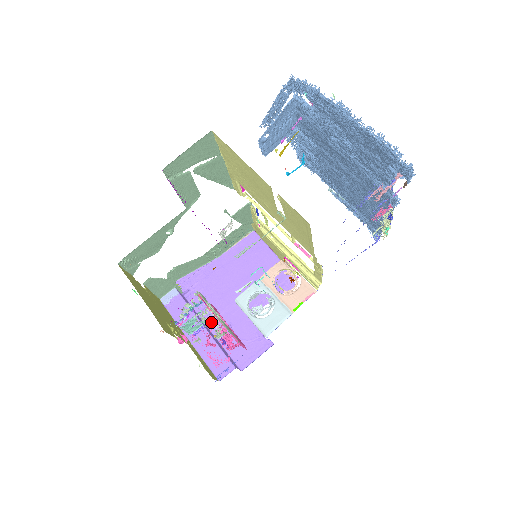
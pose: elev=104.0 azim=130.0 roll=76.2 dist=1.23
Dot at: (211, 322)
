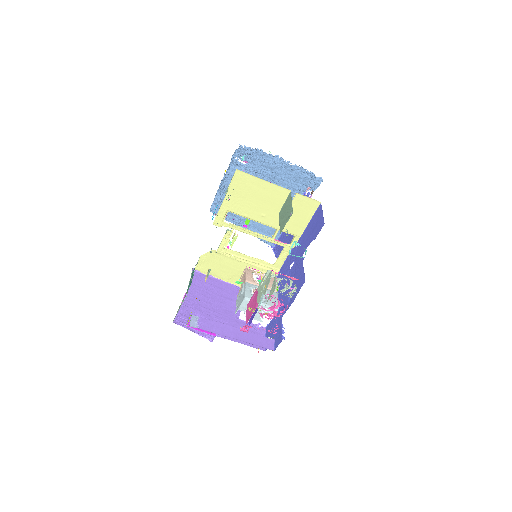
Dot at: occluded
